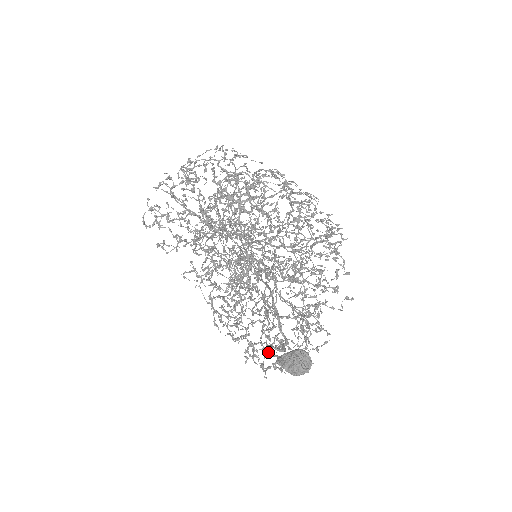
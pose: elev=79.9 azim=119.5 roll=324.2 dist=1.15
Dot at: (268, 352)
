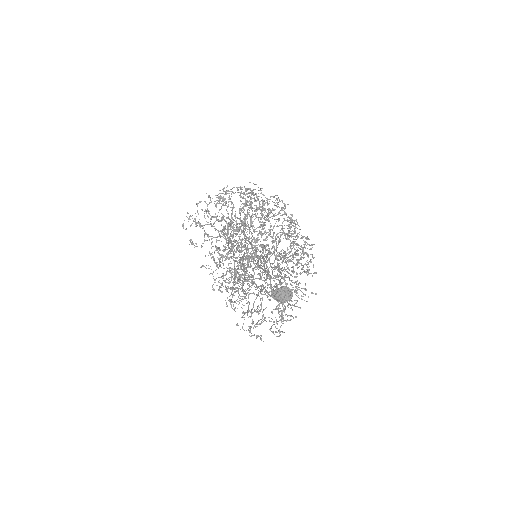
Dot at: (258, 312)
